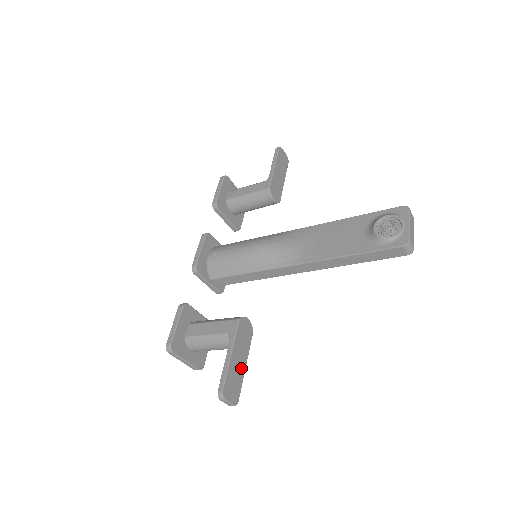
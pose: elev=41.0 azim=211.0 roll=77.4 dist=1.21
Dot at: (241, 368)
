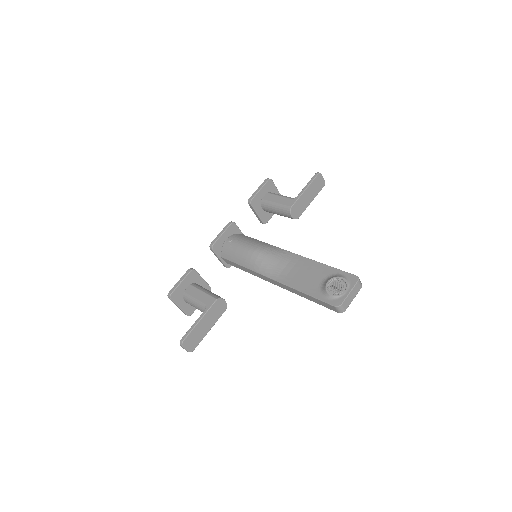
Dot at: (205, 331)
